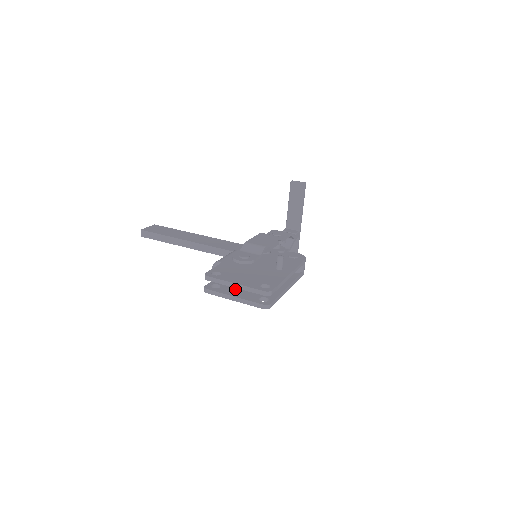
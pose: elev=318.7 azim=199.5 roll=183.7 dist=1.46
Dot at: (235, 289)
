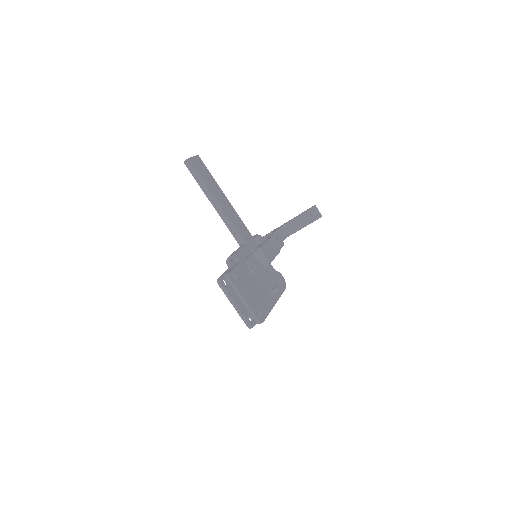
Dot at: occluded
